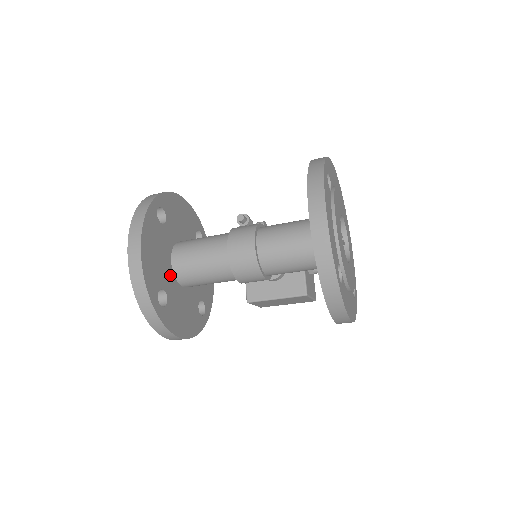
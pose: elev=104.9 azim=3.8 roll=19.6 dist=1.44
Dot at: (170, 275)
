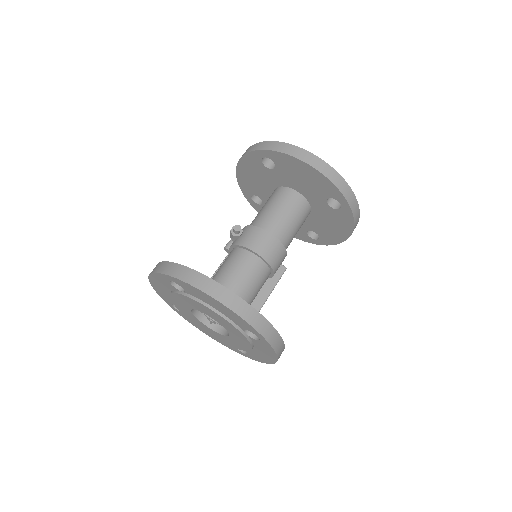
Dot at: occluded
